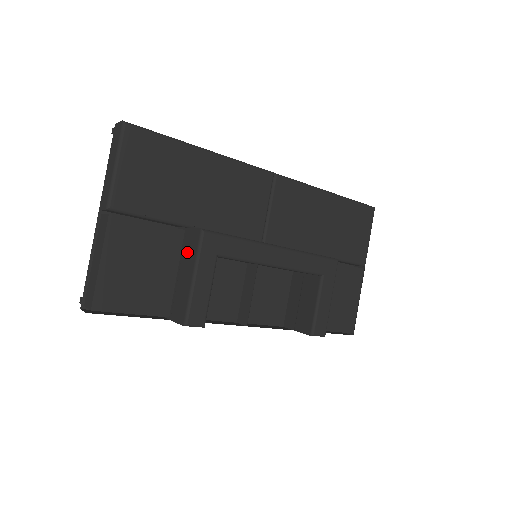
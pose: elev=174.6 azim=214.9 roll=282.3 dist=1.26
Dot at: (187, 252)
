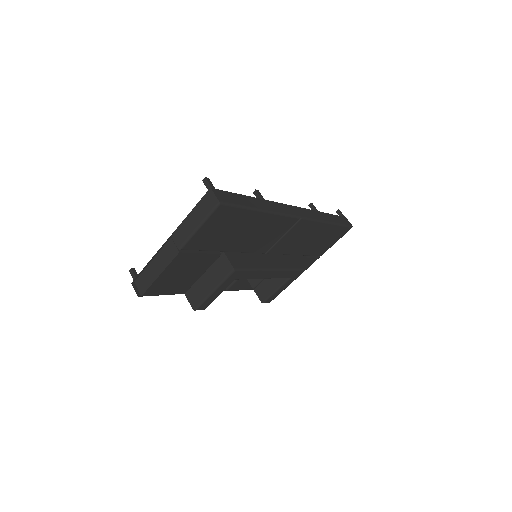
Dot at: (216, 269)
